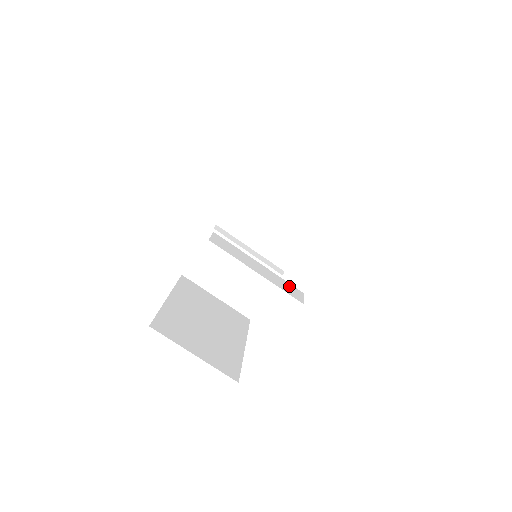
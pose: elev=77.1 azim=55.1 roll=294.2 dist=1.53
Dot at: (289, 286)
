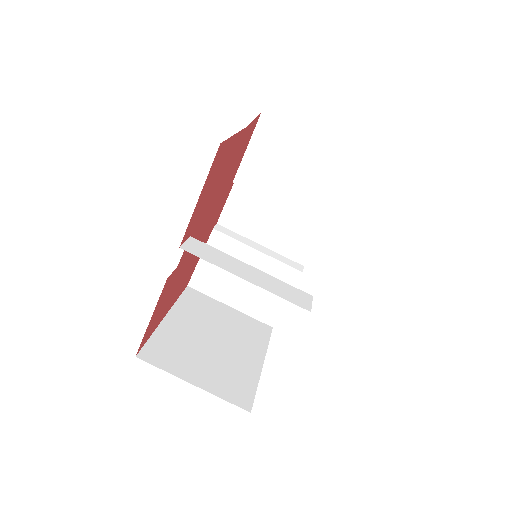
Dot at: (292, 290)
